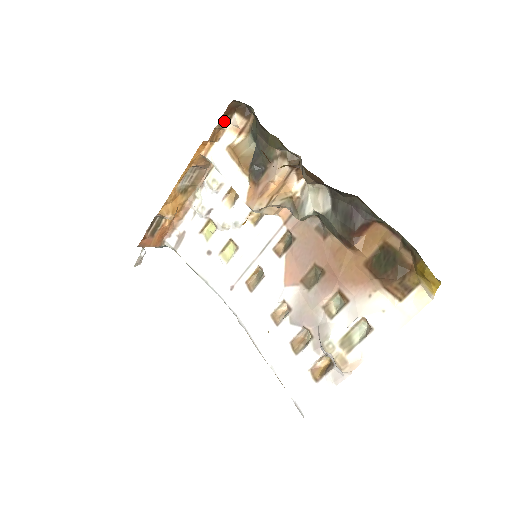
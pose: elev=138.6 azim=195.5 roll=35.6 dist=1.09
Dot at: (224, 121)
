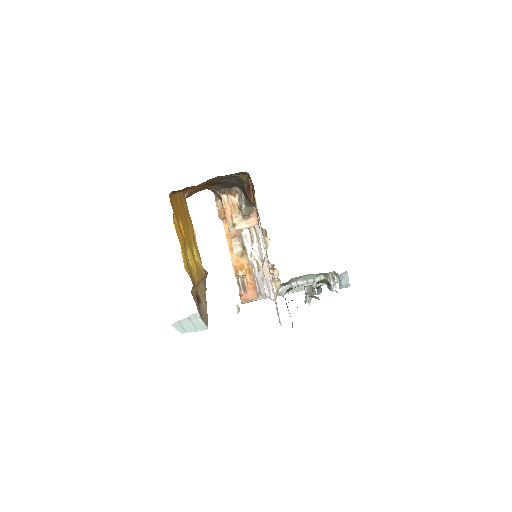
Dot at: (219, 203)
